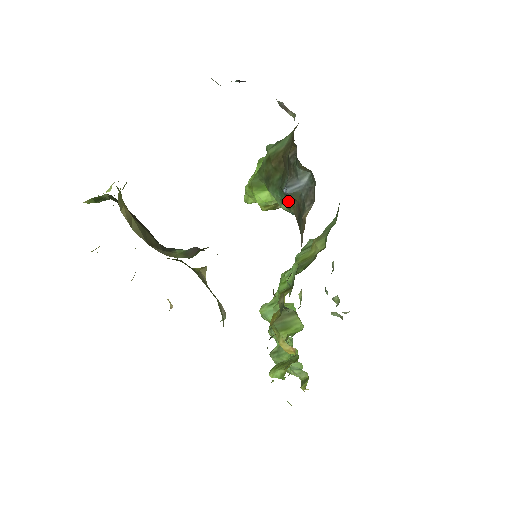
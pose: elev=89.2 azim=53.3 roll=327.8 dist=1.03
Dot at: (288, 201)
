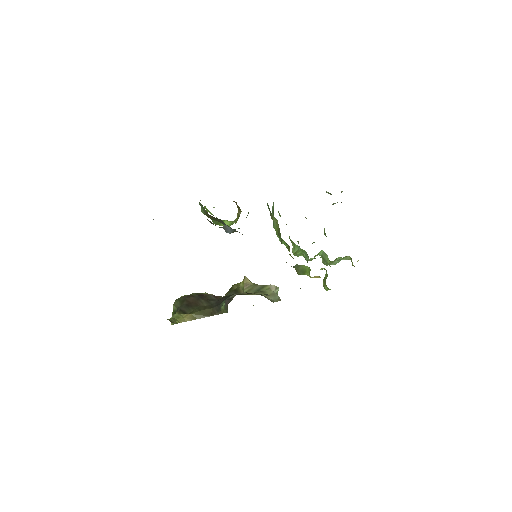
Dot at: occluded
